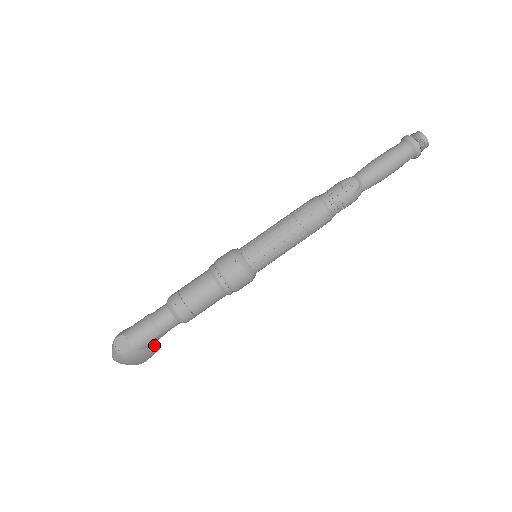
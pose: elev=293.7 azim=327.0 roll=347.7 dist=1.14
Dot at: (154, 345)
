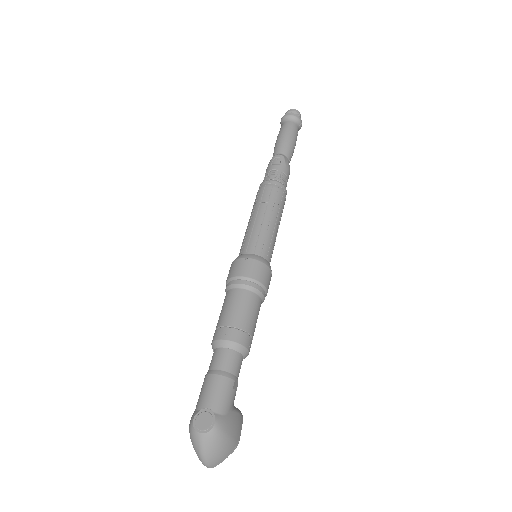
Dot at: (235, 407)
